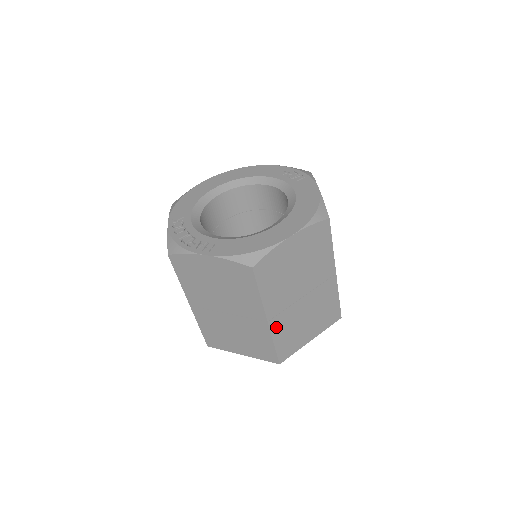
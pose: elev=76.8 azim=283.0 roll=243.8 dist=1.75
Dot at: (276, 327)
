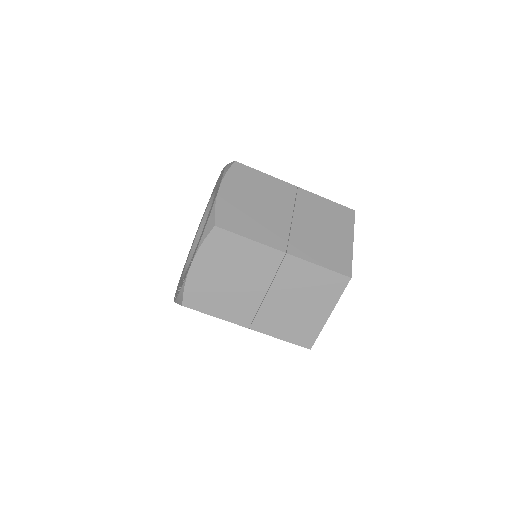
Dot at: (301, 253)
